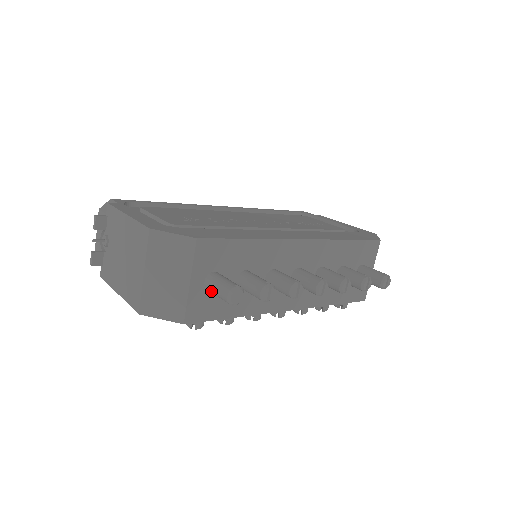
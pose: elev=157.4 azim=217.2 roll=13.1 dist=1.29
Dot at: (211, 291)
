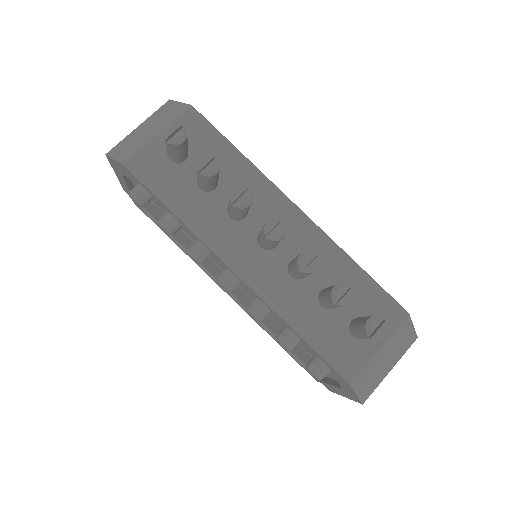
Dot at: occluded
